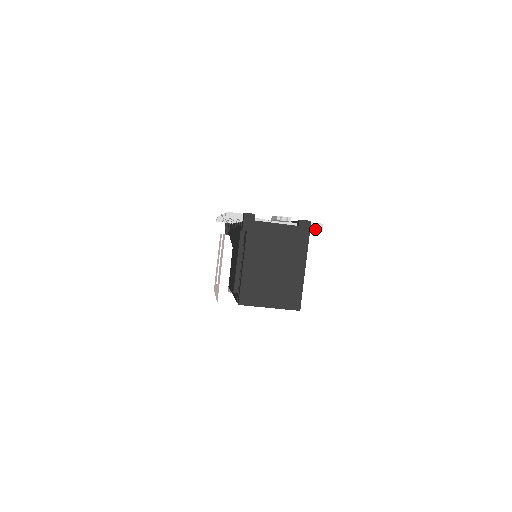
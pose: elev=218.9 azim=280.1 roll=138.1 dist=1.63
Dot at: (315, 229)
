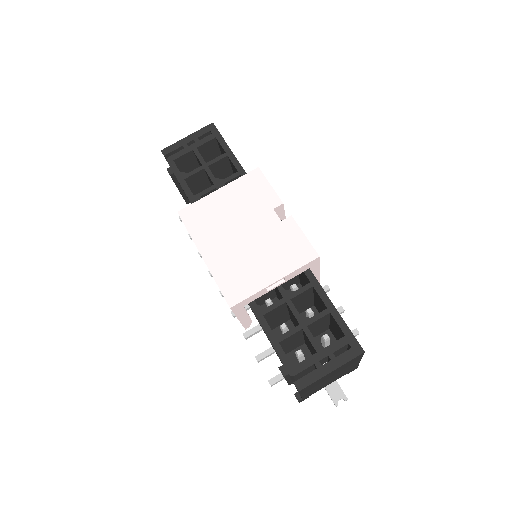
Dot at: occluded
